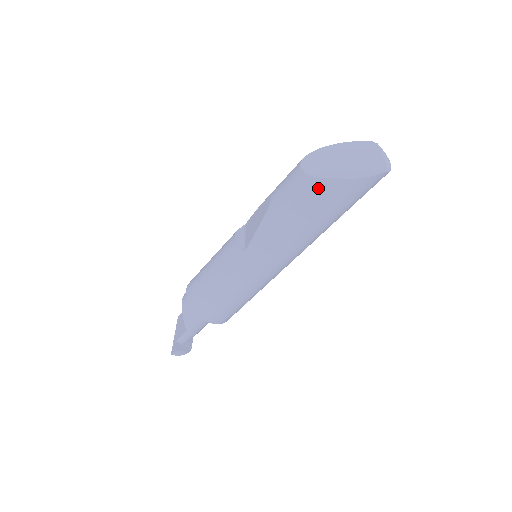
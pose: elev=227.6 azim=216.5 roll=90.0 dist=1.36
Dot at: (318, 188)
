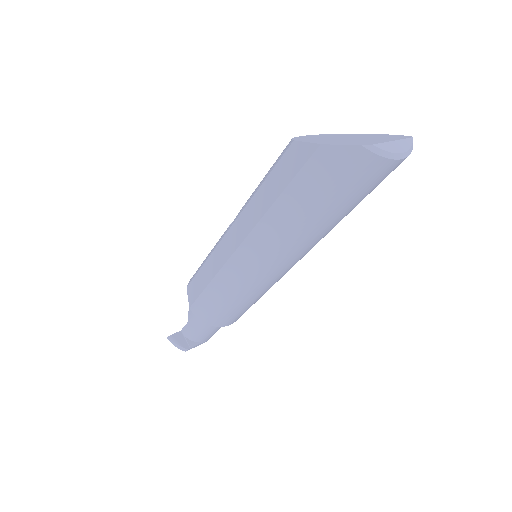
Dot at: (290, 154)
